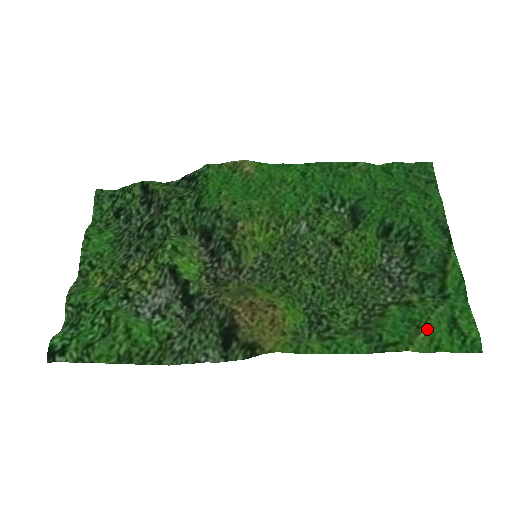
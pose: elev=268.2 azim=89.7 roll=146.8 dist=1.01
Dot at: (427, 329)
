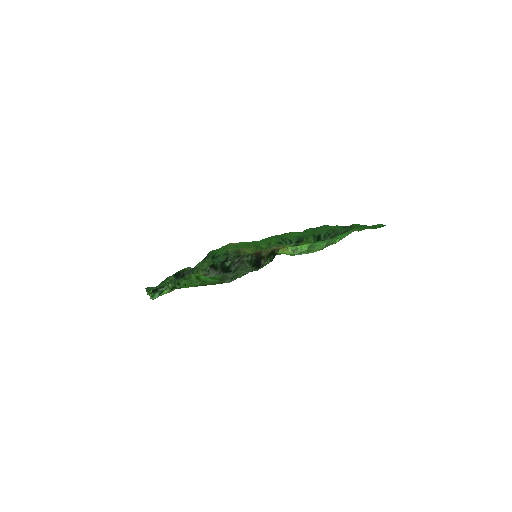
Dot at: (355, 228)
